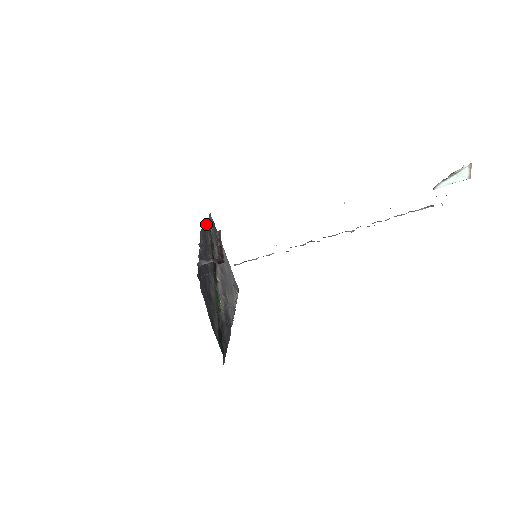
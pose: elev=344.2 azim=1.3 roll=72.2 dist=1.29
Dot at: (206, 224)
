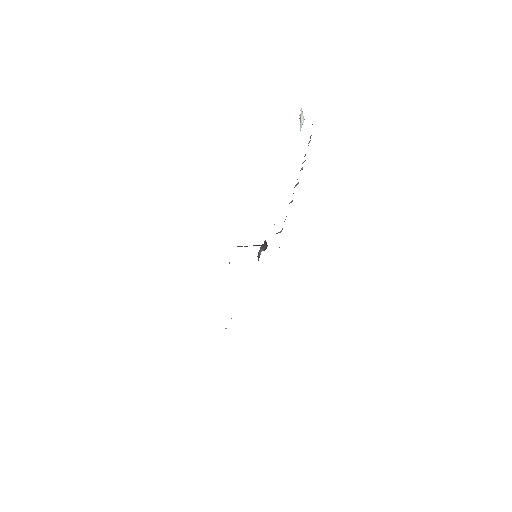
Dot at: occluded
